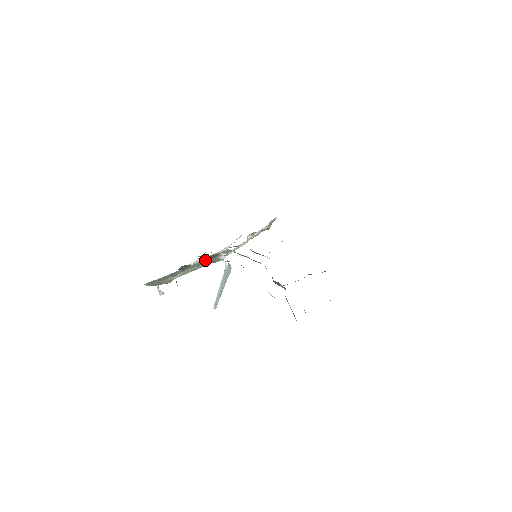
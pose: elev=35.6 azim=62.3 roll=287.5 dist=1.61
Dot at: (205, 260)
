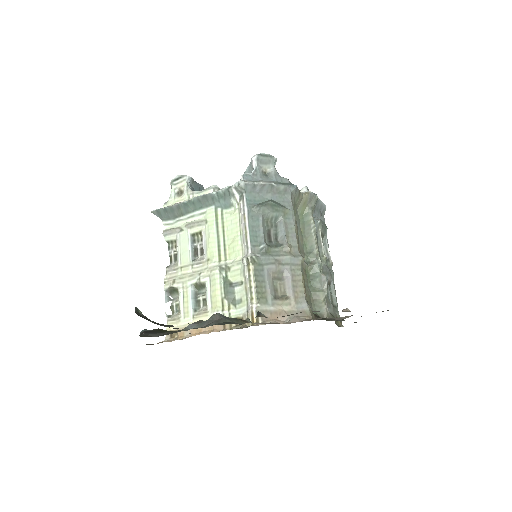
Dot at: (215, 194)
